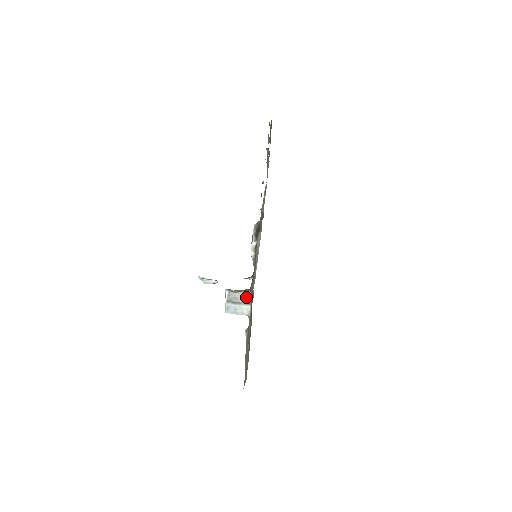
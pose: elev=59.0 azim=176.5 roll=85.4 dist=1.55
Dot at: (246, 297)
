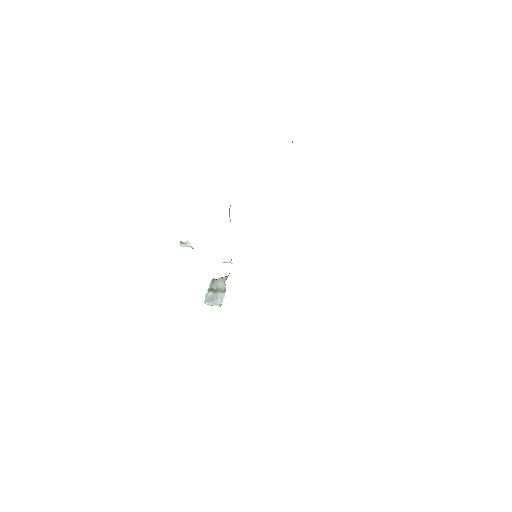
Dot at: (224, 282)
